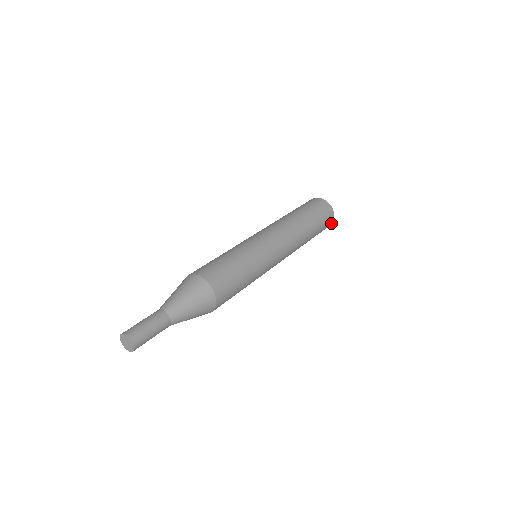
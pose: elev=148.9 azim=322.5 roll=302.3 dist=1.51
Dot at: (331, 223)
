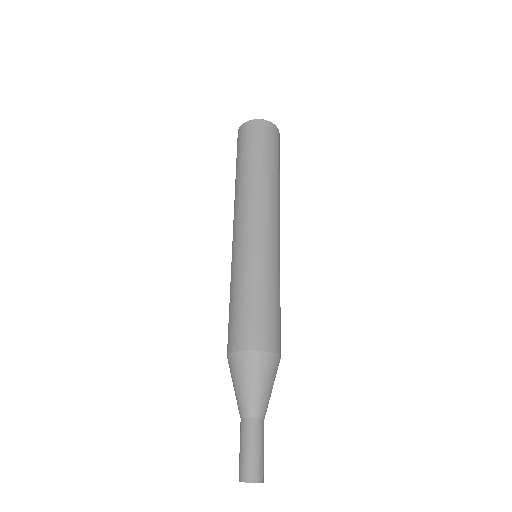
Dot at: occluded
